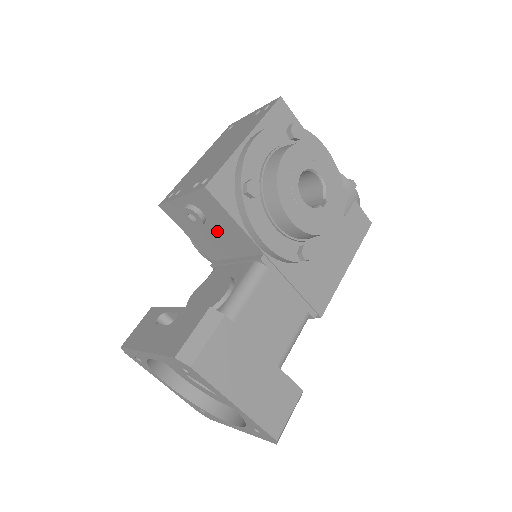
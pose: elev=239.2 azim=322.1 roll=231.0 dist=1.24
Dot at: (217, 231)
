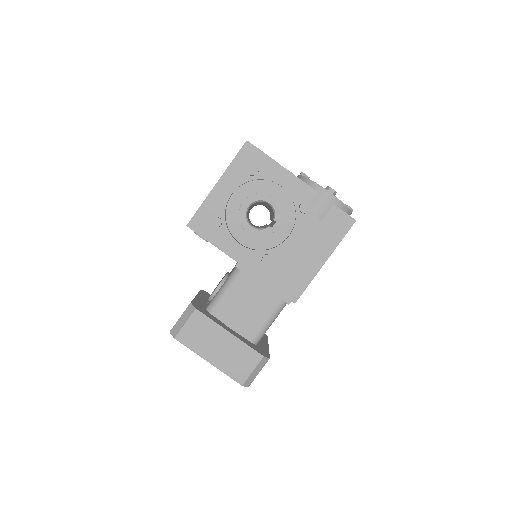
Dot at: occluded
